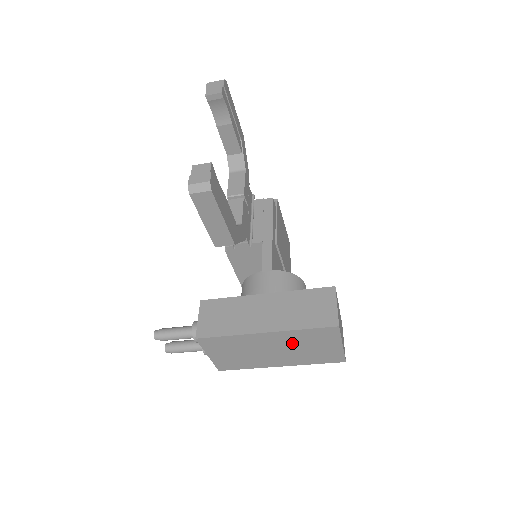
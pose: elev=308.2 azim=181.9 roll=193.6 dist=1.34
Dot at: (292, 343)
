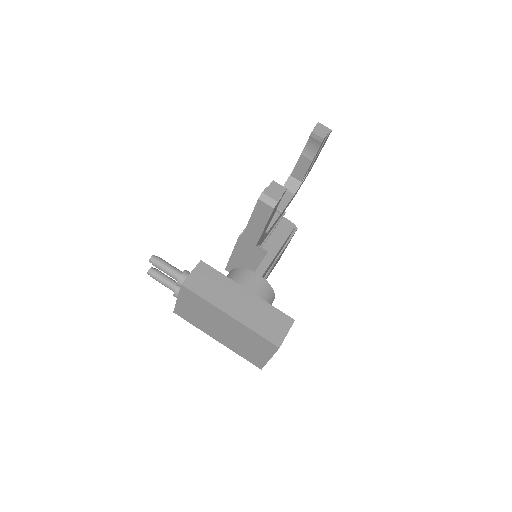
Dot at: (240, 334)
